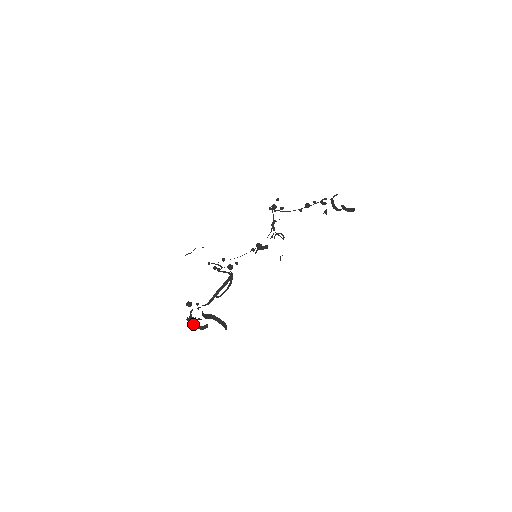
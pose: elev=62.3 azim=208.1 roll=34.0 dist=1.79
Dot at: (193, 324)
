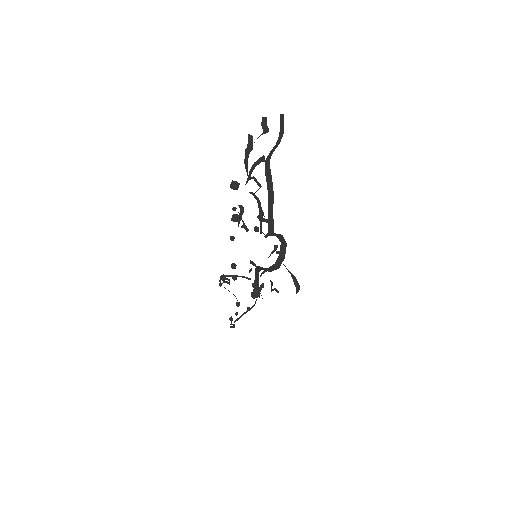
Dot at: (260, 159)
